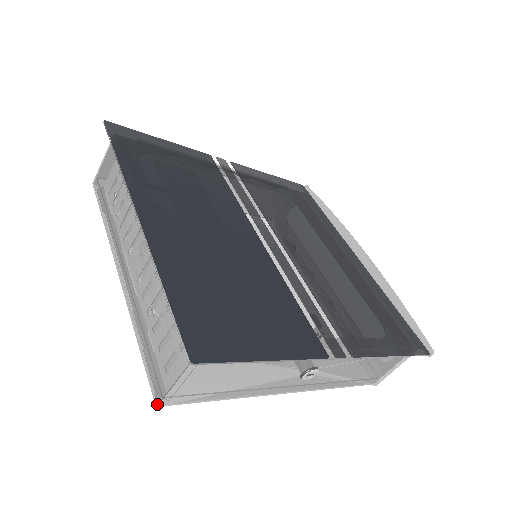
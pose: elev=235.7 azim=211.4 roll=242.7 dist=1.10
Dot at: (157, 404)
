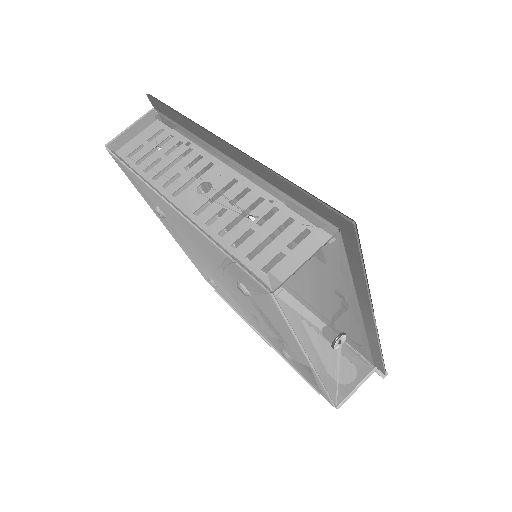
Dot at: (275, 289)
